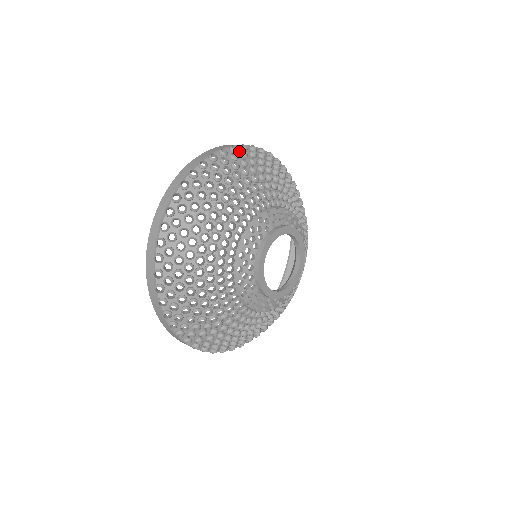
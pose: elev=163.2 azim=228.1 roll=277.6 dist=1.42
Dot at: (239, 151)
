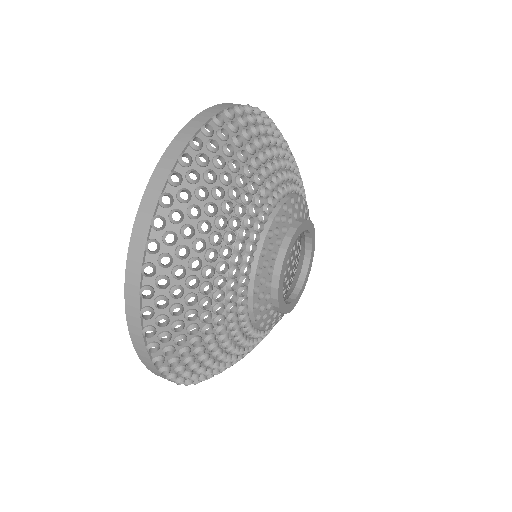
Dot at: (235, 116)
